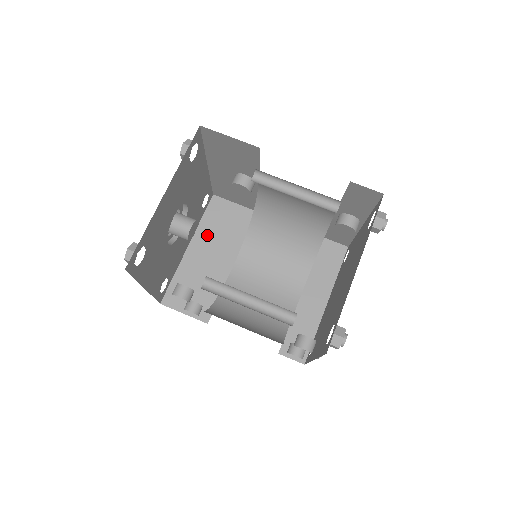
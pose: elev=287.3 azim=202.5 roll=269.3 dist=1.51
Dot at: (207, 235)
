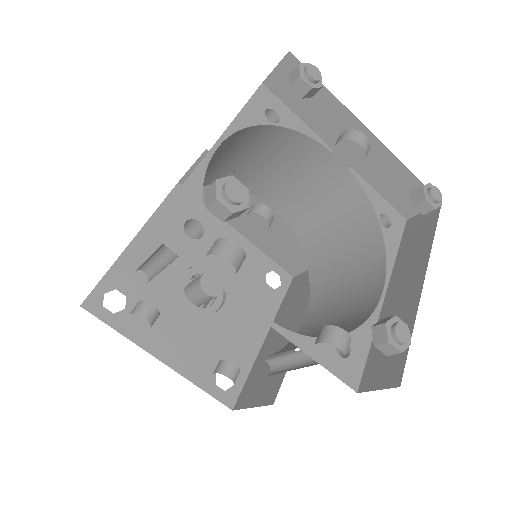
Dot at: (284, 313)
